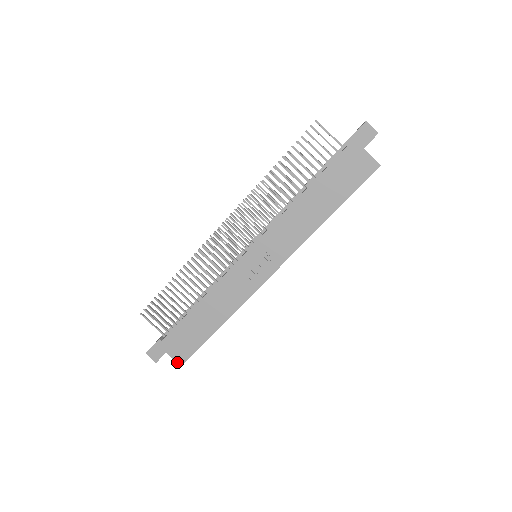
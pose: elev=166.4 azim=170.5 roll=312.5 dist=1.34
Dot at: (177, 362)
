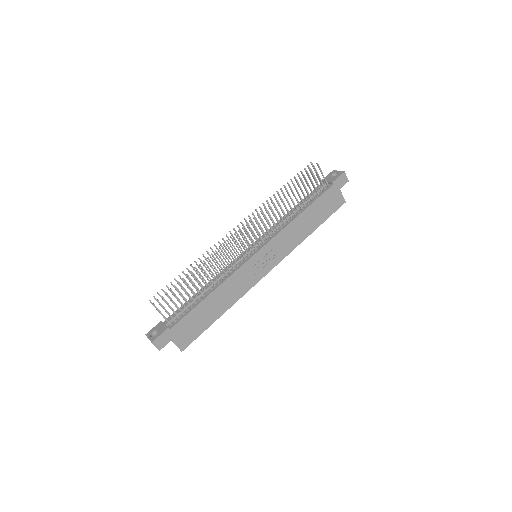
Dot at: (179, 348)
